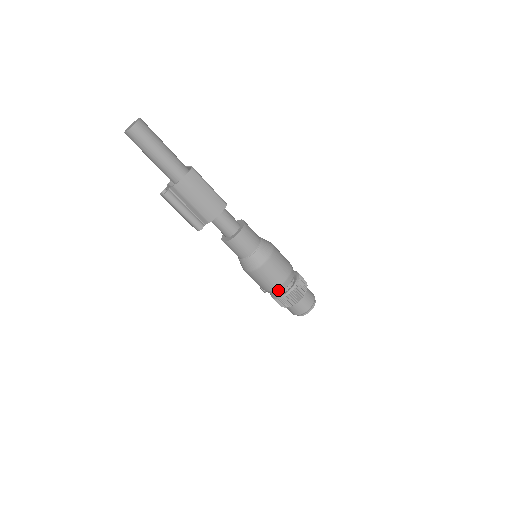
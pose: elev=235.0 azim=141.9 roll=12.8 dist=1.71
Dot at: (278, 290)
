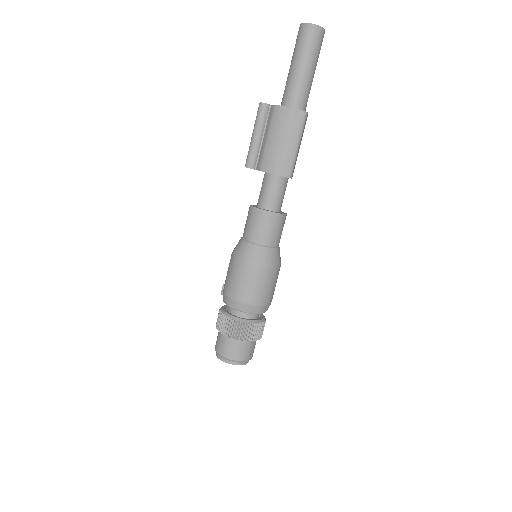
Dot at: (230, 302)
